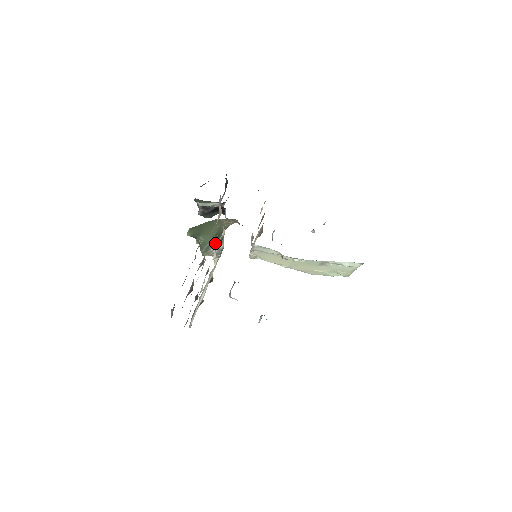
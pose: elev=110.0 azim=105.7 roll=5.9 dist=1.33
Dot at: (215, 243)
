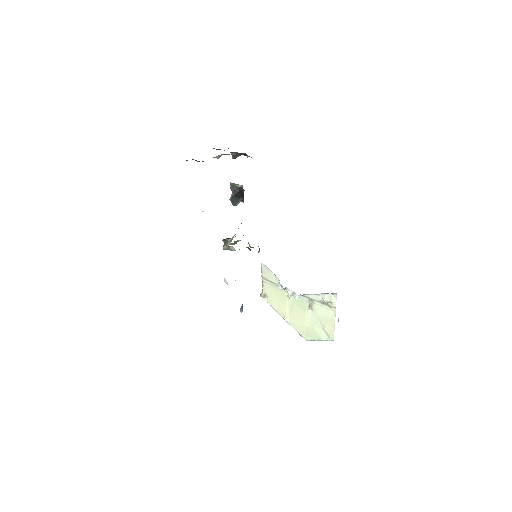
Dot at: occluded
